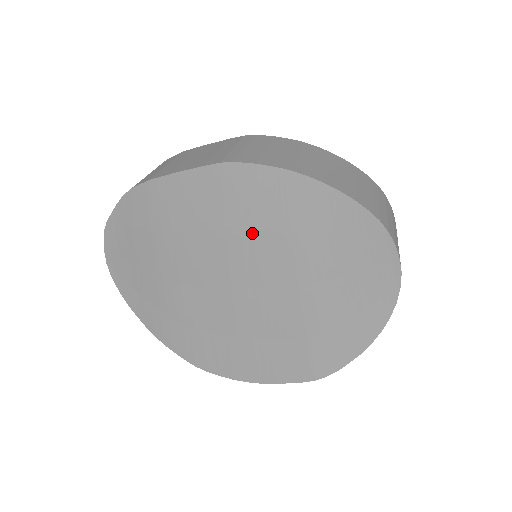
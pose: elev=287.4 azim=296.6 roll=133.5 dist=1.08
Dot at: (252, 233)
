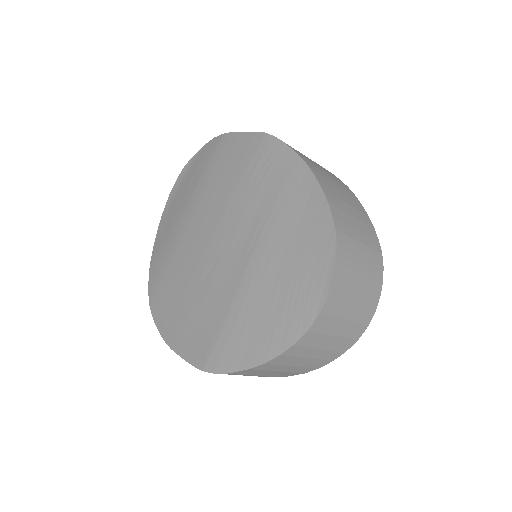
Dot at: (250, 197)
